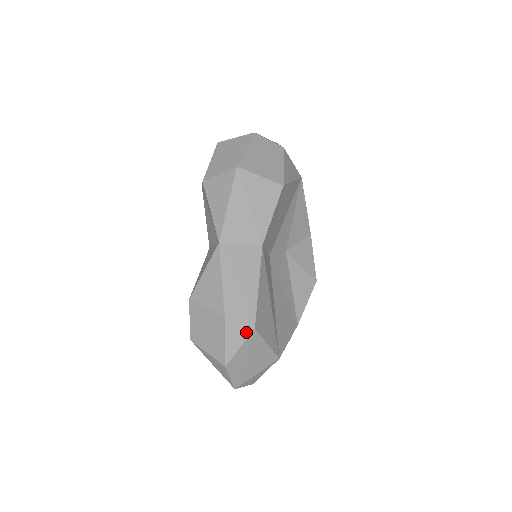
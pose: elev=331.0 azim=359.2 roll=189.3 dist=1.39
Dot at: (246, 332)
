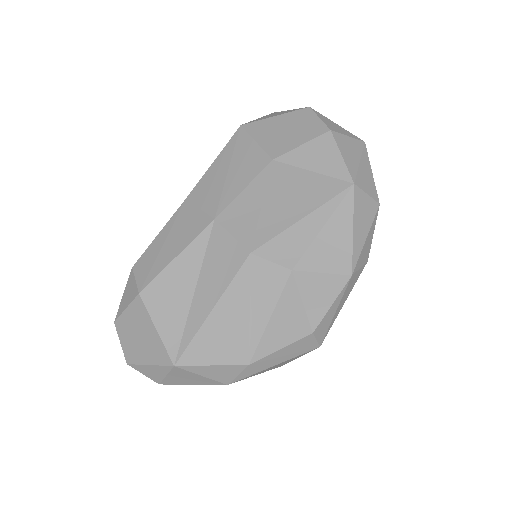
Dot at: (134, 293)
